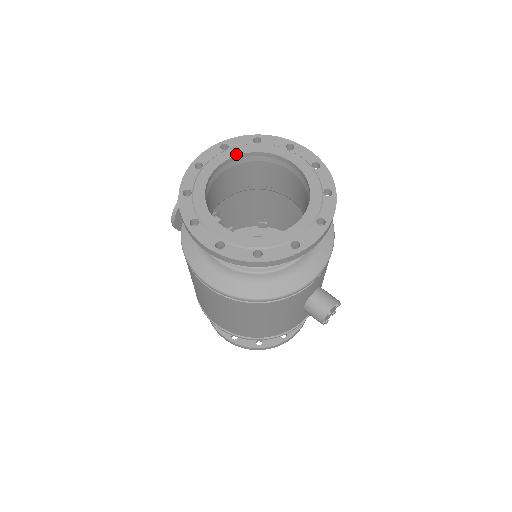
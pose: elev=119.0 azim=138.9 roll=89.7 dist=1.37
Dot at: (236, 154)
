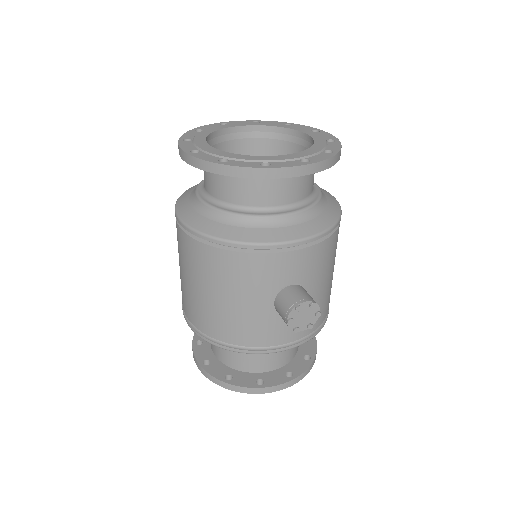
Dot at: (262, 125)
